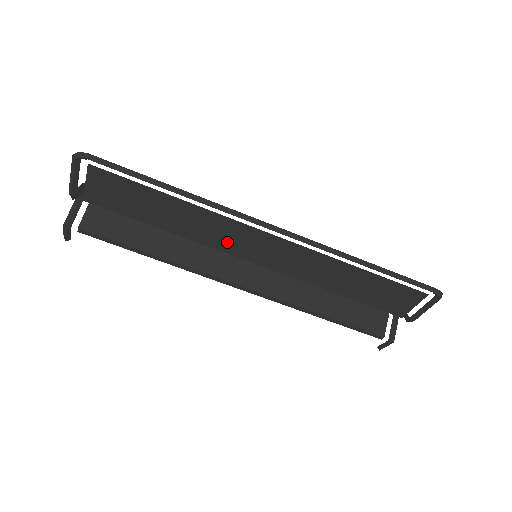
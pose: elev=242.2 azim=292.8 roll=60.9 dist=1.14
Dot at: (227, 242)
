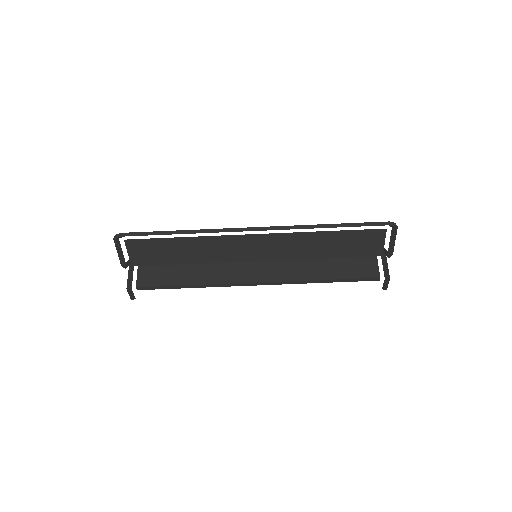
Dot at: (231, 254)
